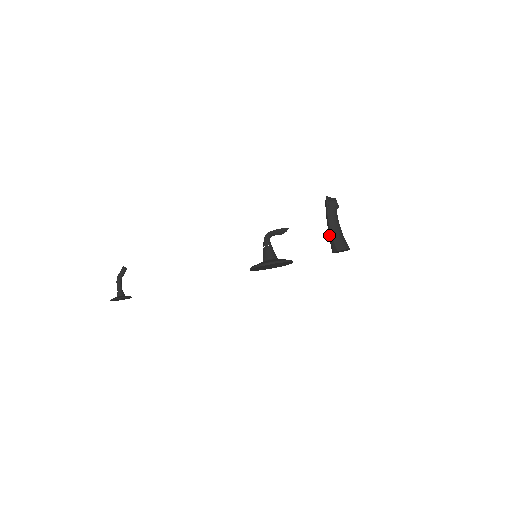
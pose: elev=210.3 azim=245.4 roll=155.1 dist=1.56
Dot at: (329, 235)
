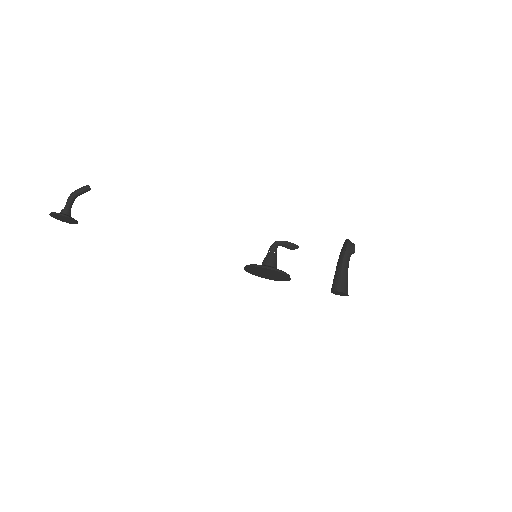
Dot at: (337, 274)
